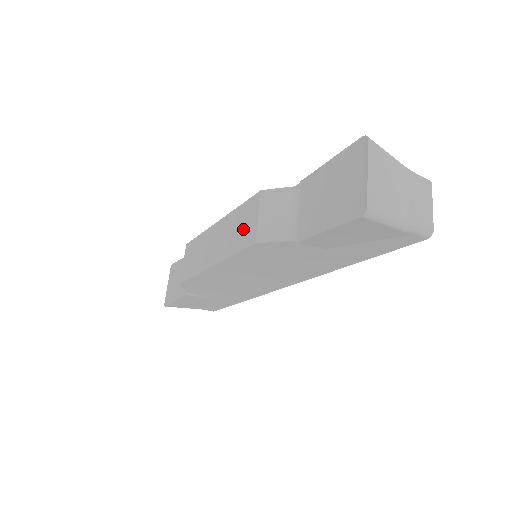
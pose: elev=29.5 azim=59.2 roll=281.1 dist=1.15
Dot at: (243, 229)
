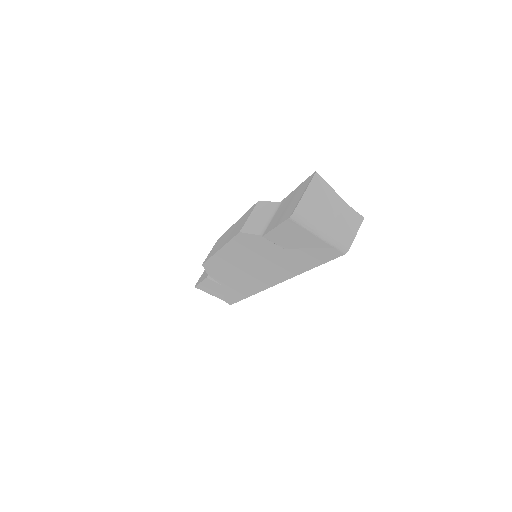
Dot at: (240, 225)
